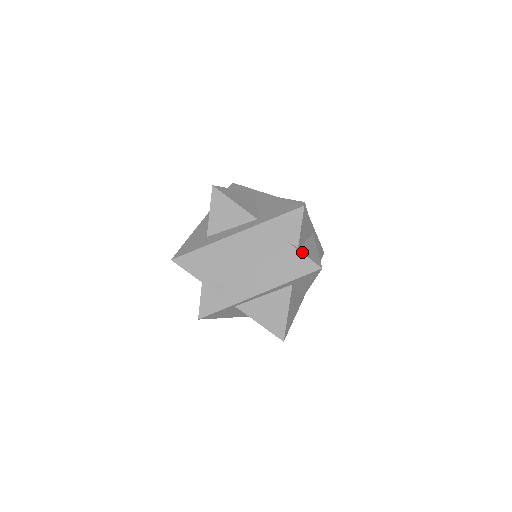
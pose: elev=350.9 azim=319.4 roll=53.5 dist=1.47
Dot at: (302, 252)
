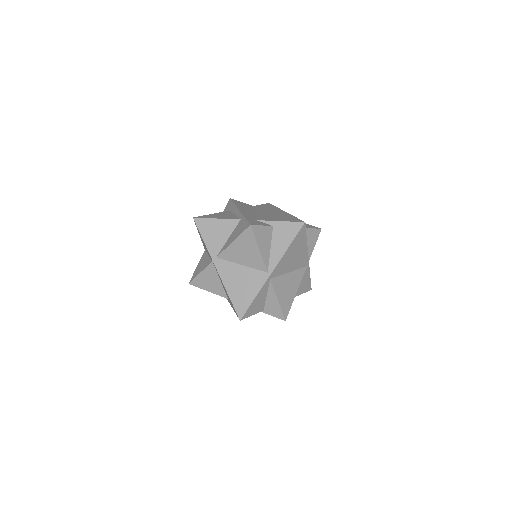
Dot at: occluded
